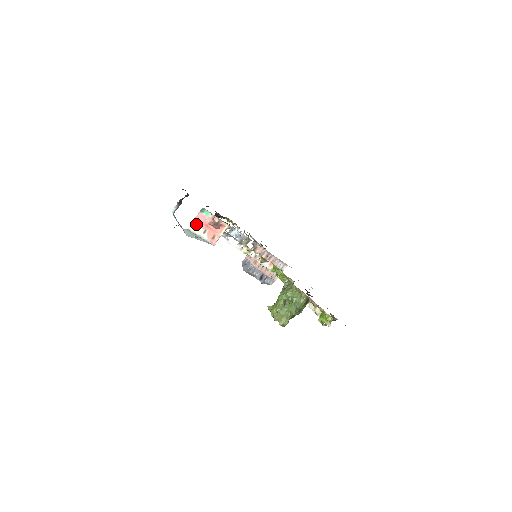
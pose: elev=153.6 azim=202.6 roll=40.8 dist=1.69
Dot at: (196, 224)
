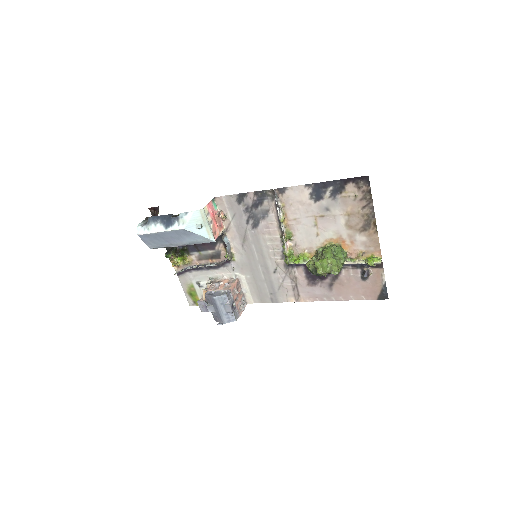
Dot at: (208, 210)
